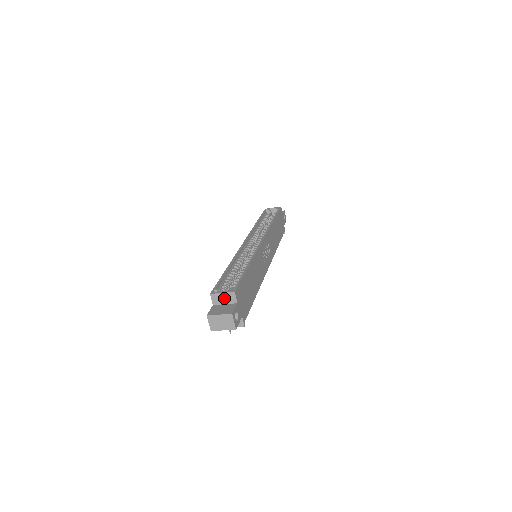
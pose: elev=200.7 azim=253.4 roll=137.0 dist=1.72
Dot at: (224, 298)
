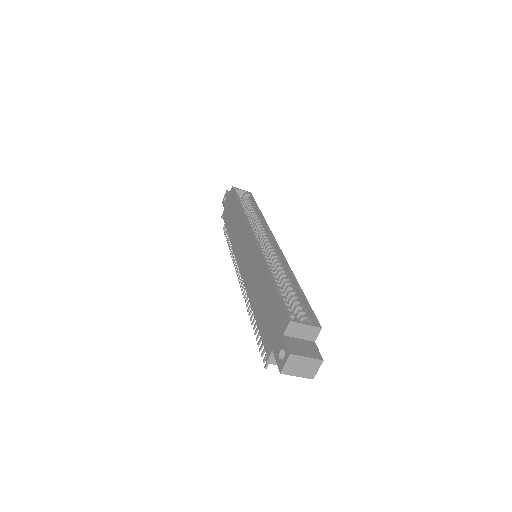
Dot at: (303, 331)
